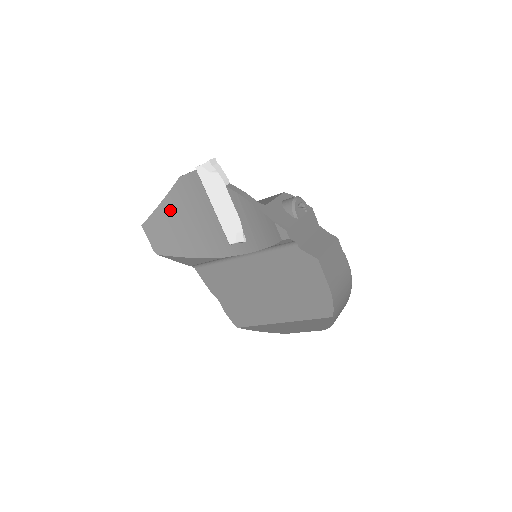
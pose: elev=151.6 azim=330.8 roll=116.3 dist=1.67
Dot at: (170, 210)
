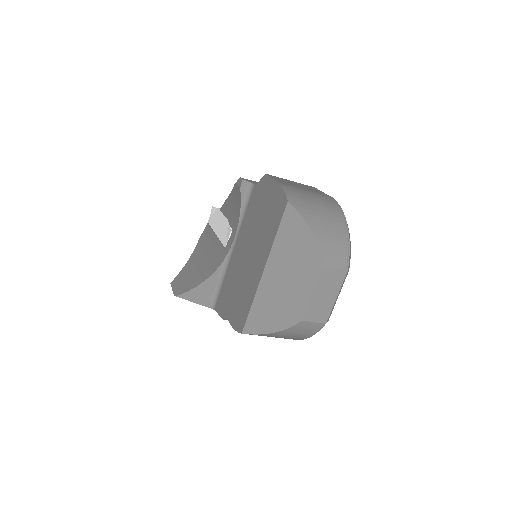
Dot at: (192, 262)
